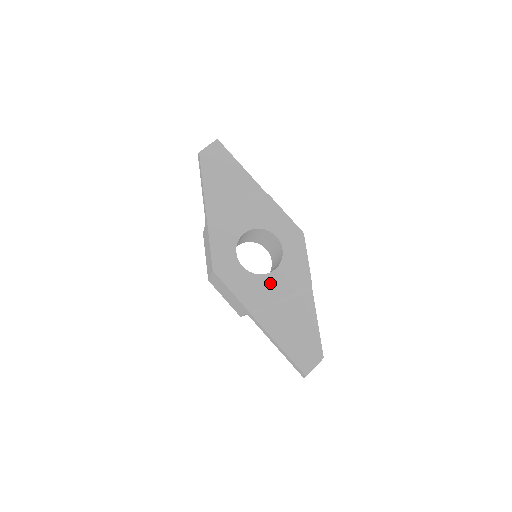
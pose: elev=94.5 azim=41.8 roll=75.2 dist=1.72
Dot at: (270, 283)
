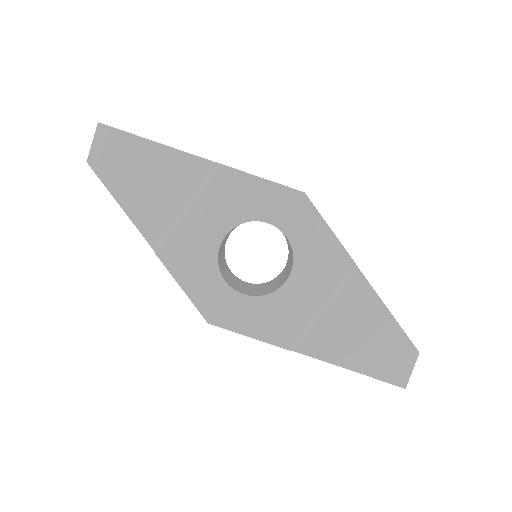
Dot at: (294, 295)
